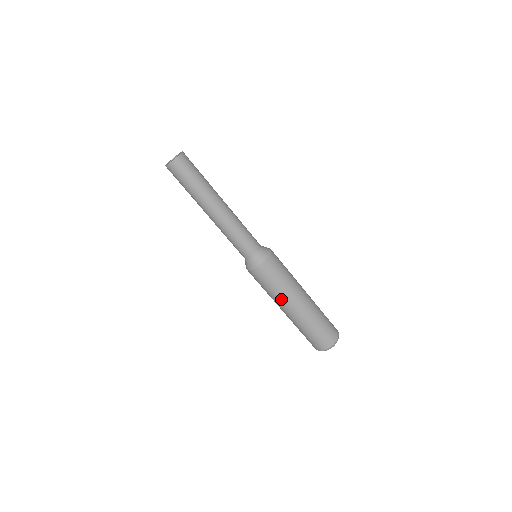
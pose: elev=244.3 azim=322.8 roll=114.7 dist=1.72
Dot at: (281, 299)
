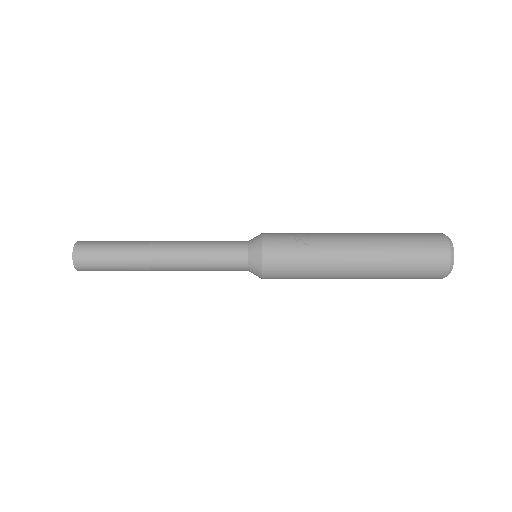
Dot at: occluded
